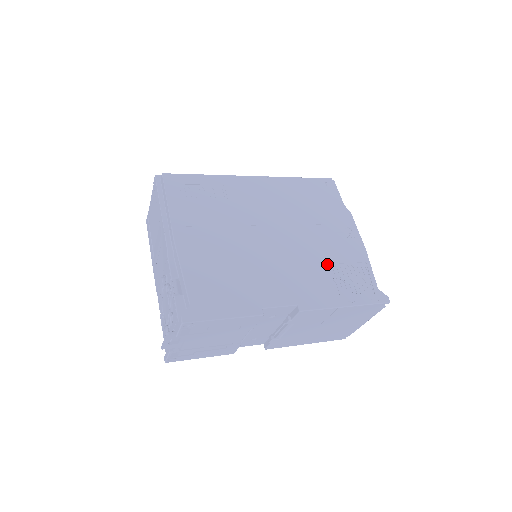
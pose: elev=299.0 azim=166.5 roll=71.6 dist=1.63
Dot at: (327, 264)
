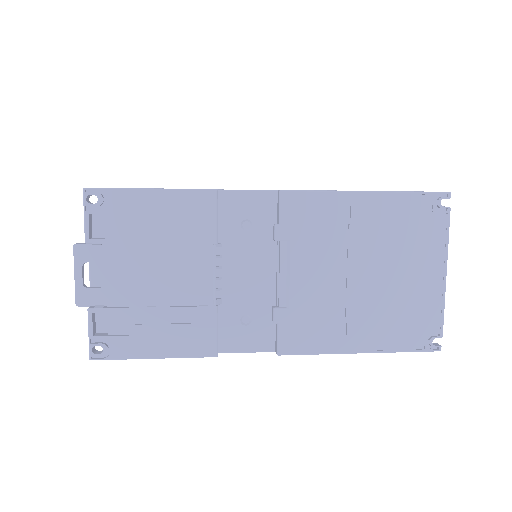
Dot at: occluded
